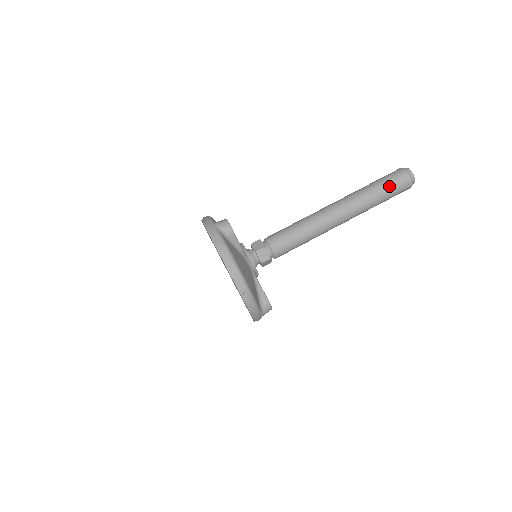
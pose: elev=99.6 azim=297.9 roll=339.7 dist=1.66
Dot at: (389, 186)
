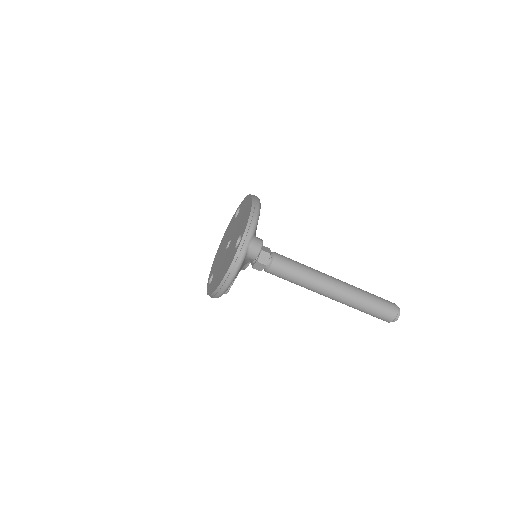
Dot at: (375, 313)
